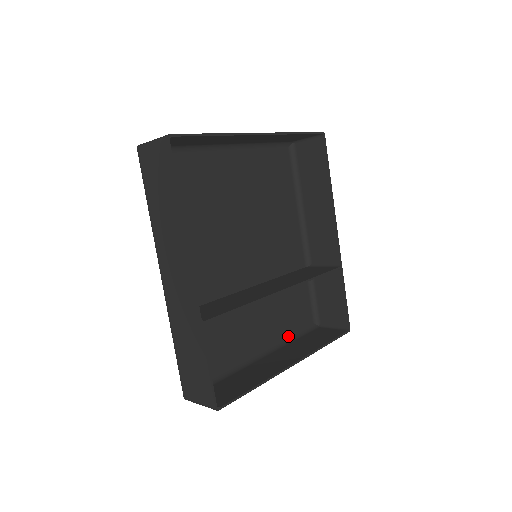
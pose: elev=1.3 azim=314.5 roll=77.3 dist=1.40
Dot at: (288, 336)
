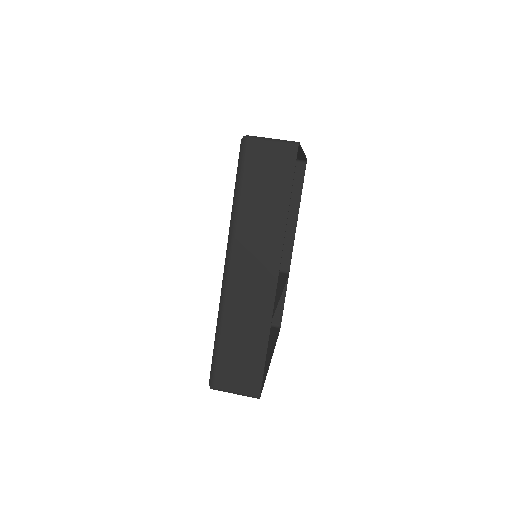
Dot at: occluded
